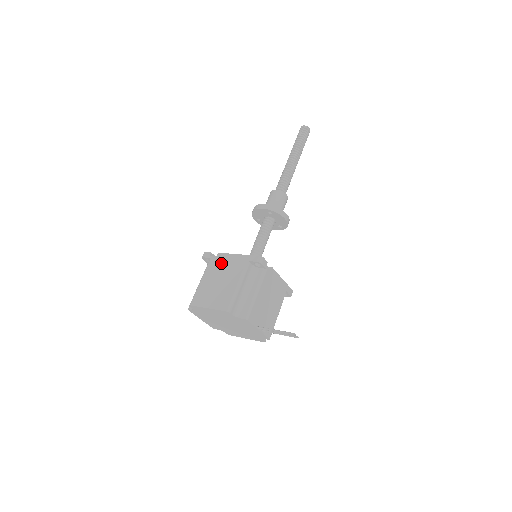
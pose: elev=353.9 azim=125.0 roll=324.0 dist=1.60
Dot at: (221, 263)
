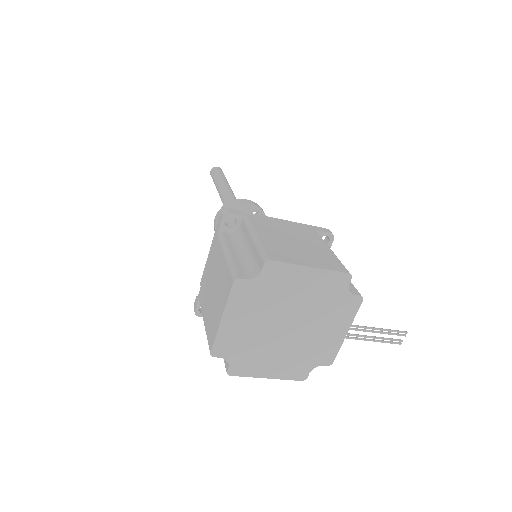
Dot at: (275, 224)
